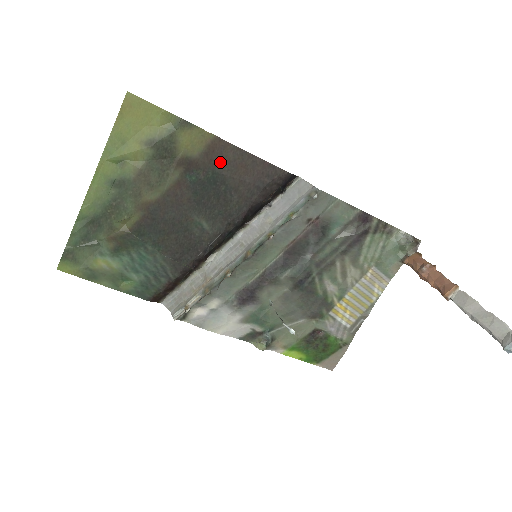
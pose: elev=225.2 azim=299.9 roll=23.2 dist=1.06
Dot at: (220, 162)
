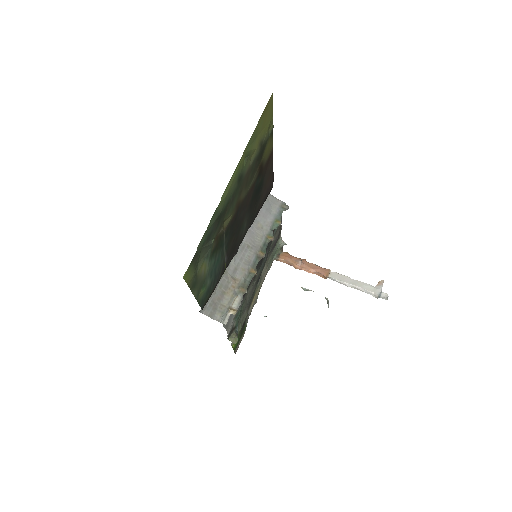
Dot at: (266, 171)
